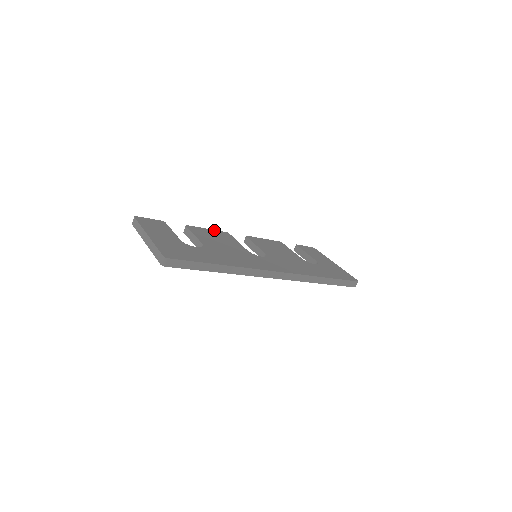
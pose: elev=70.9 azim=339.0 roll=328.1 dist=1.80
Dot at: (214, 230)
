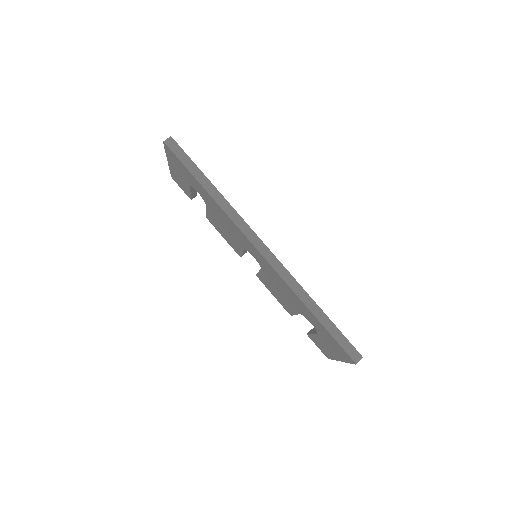
Dot at: occluded
